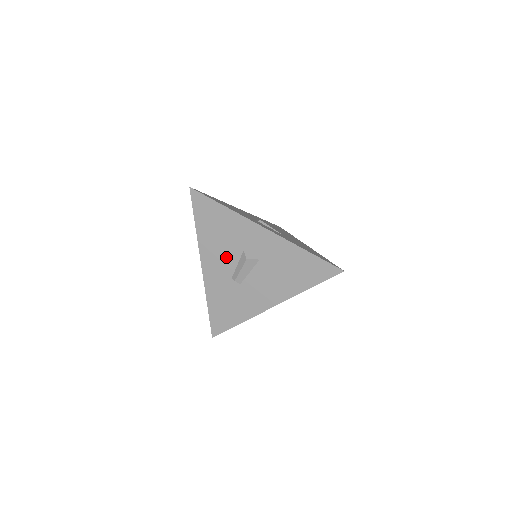
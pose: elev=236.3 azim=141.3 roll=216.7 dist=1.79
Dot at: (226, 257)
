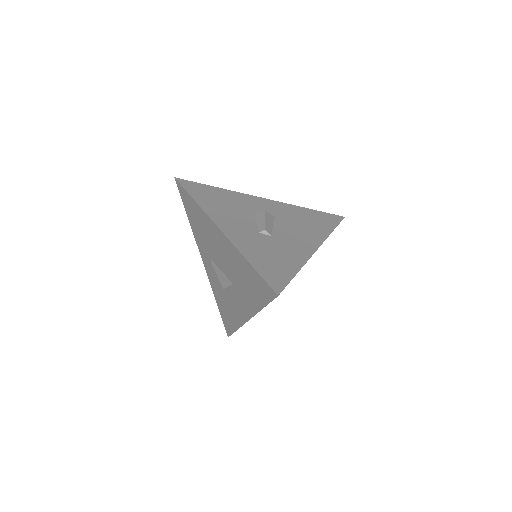
Dot at: (241, 218)
